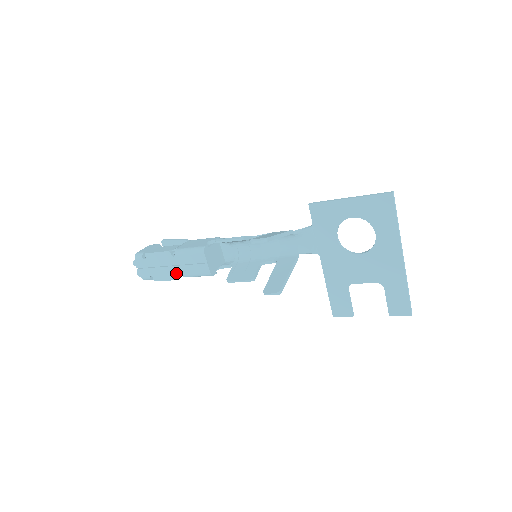
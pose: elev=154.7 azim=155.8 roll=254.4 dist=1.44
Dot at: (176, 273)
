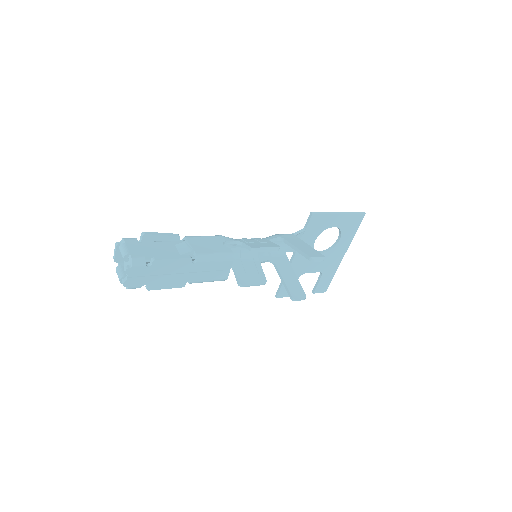
Dot at: (185, 280)
